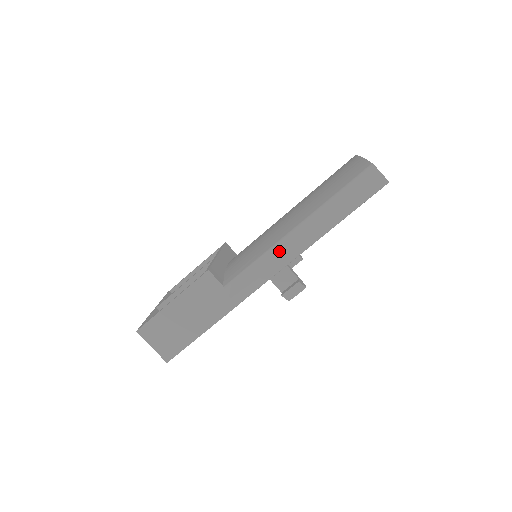
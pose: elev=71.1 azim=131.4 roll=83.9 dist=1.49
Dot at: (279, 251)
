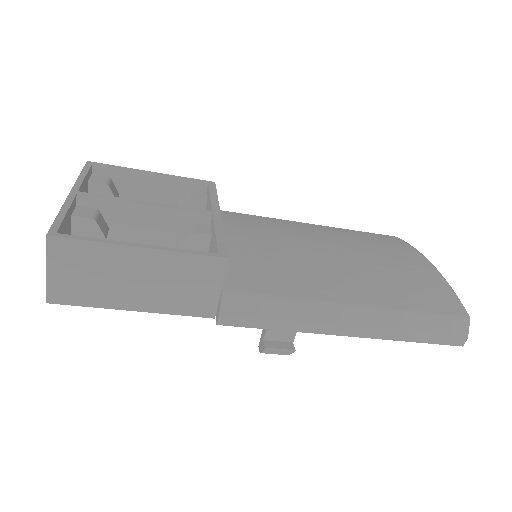
Dot at: (320, 314)
